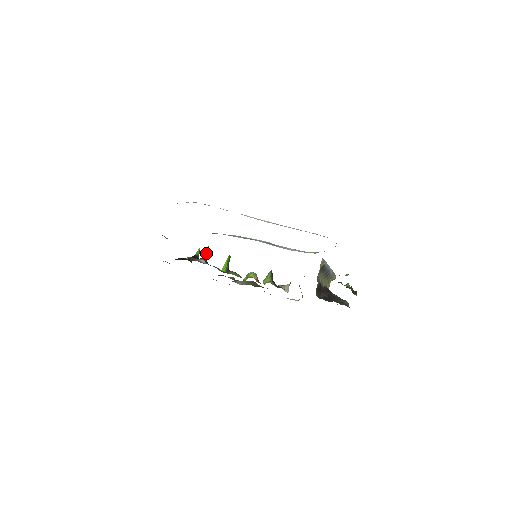
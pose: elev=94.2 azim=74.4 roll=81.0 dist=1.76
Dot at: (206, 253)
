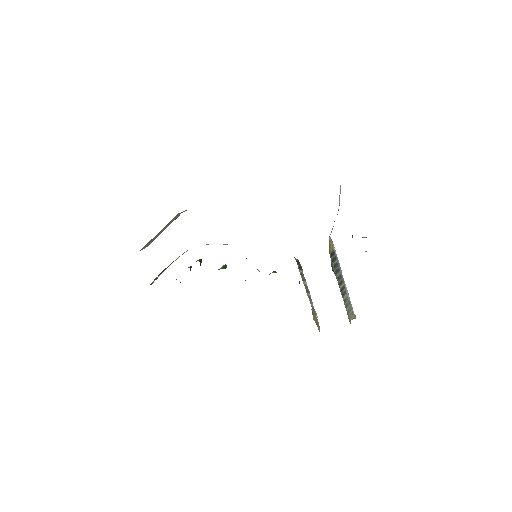
Dot at: (199, 260)
